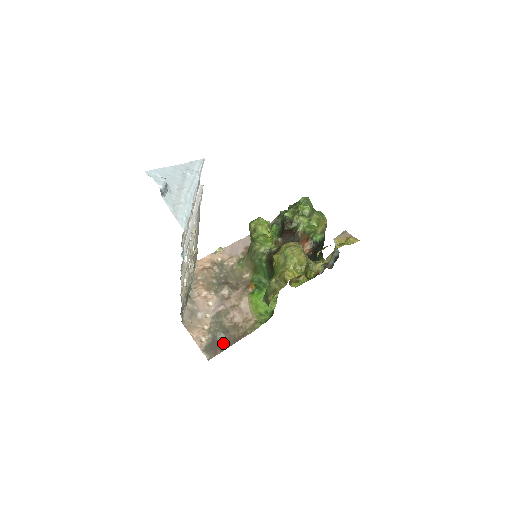
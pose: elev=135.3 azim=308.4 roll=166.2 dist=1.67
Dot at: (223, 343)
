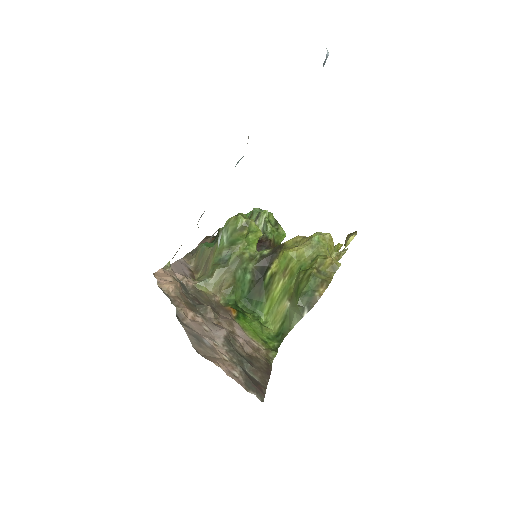
Dot at: (258, 378)
